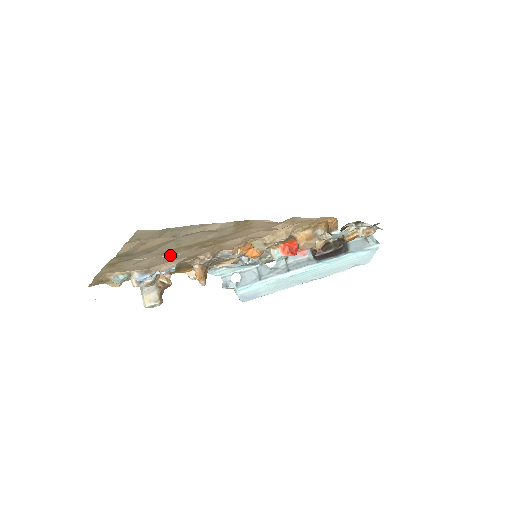
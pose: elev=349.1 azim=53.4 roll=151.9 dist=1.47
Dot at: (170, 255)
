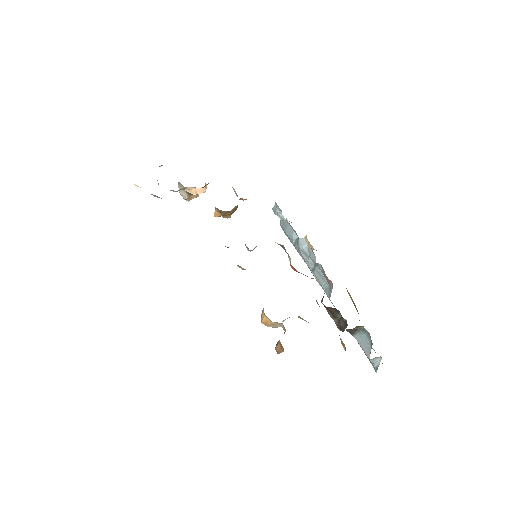
Dot at: occluded
